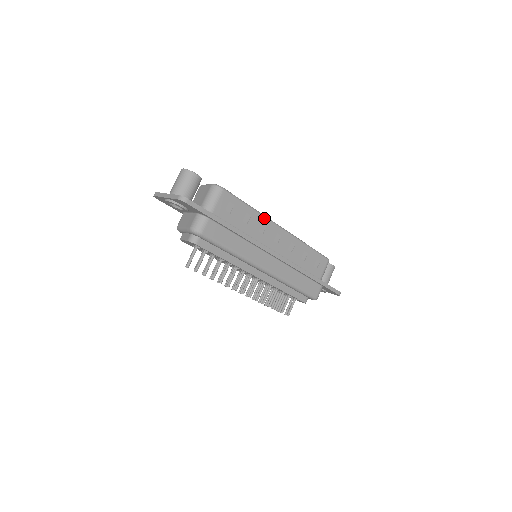
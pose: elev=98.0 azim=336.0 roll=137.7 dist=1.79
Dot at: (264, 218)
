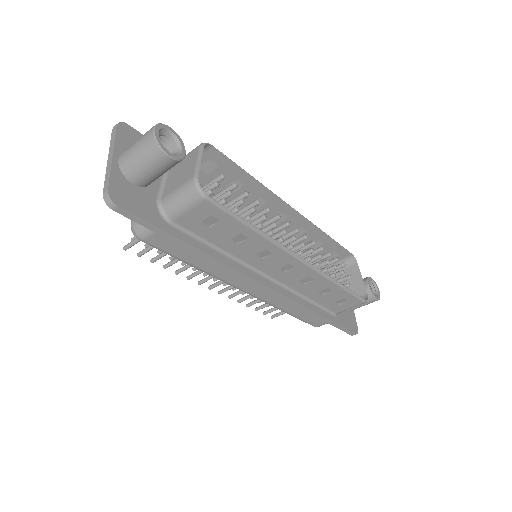
Dot at: (273, 245)
